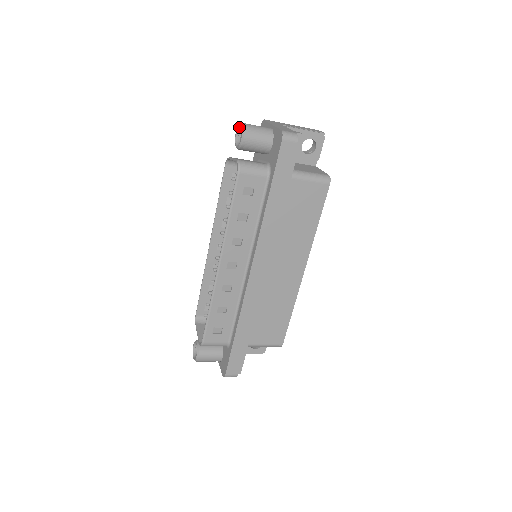
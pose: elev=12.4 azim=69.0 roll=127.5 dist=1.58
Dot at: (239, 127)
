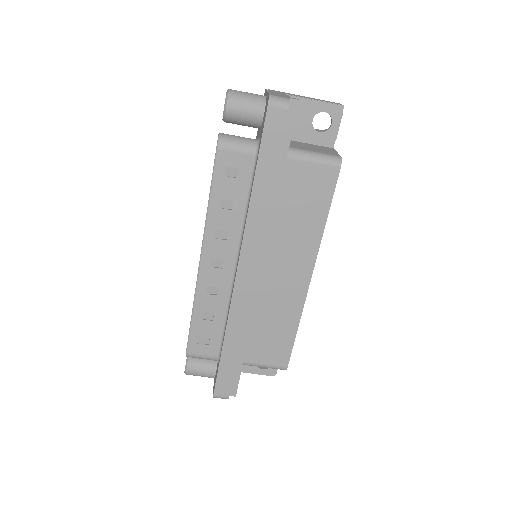
Dot at: occluded
